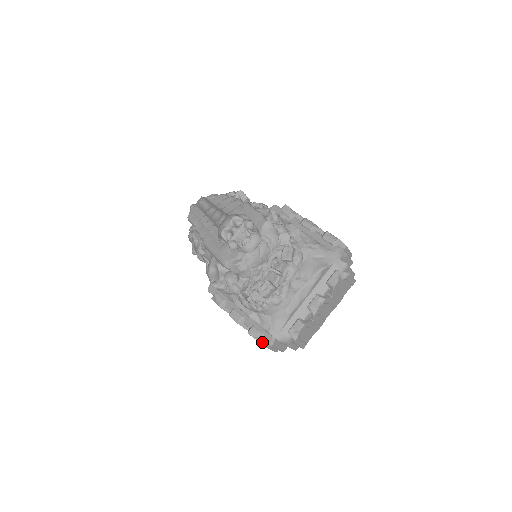
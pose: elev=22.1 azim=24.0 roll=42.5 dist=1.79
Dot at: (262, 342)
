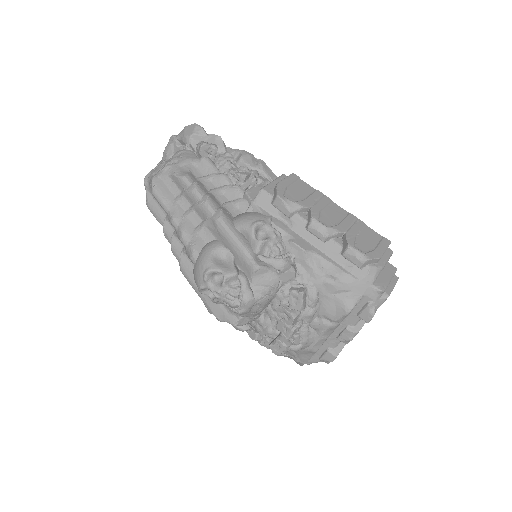
Dot at: (291, 358)
